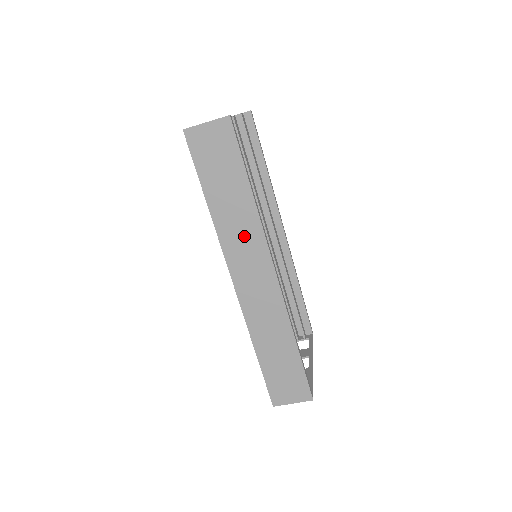
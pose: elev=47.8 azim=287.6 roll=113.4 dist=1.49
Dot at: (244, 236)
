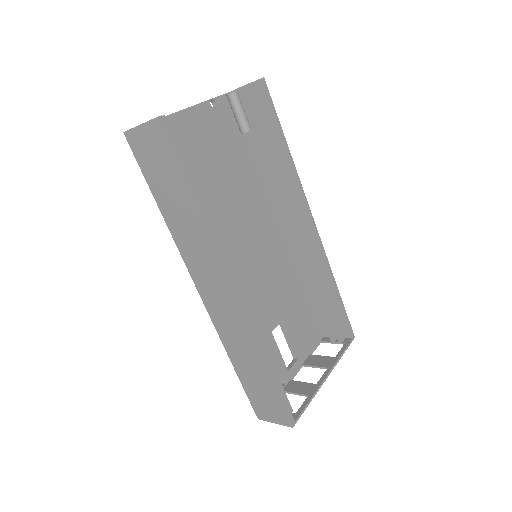
Dot at: (198, 249)
